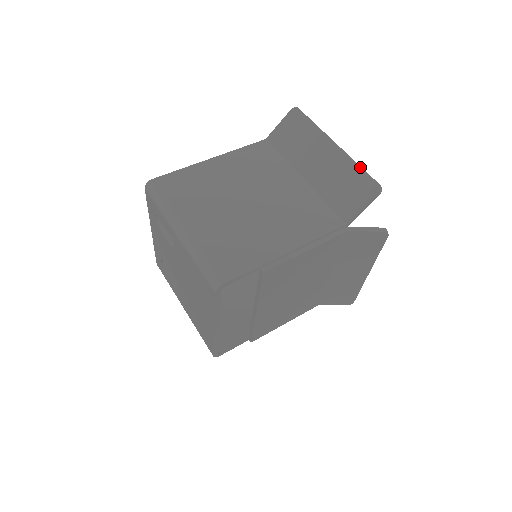
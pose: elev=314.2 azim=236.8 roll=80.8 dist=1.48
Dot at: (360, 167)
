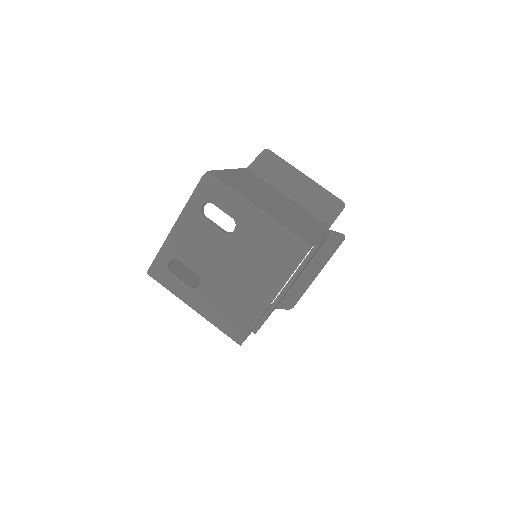
Dot at: (328, 191)
